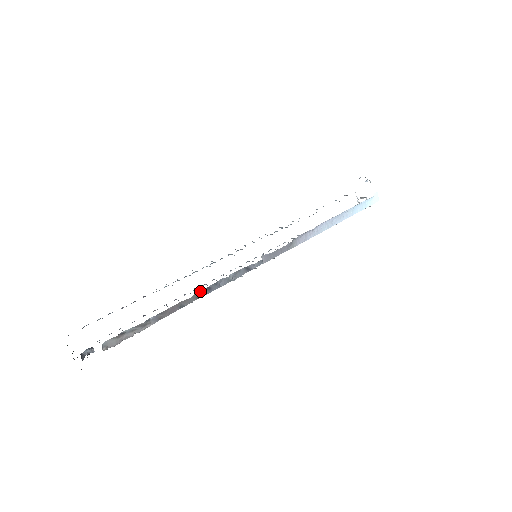
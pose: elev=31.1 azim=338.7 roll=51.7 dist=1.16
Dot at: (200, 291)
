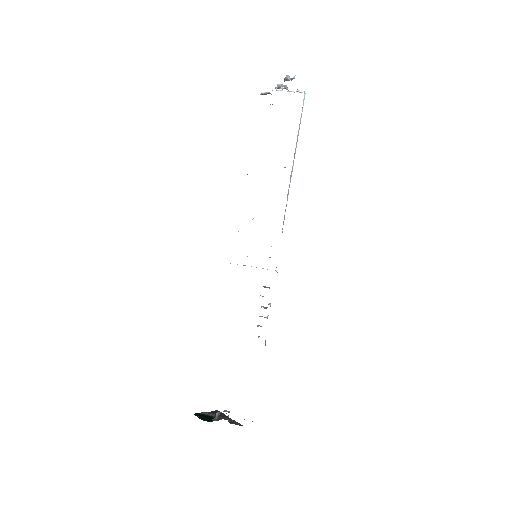
Dot at: occluded
